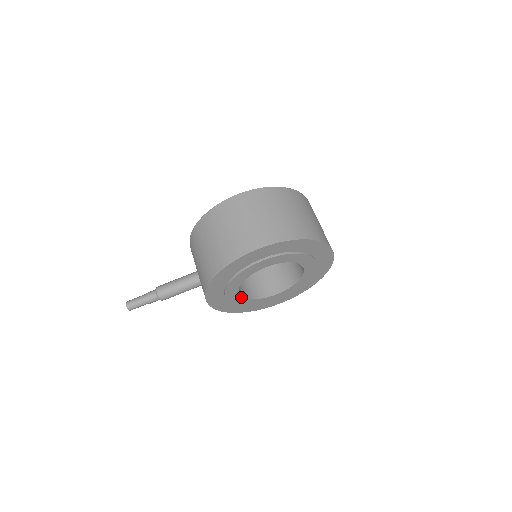
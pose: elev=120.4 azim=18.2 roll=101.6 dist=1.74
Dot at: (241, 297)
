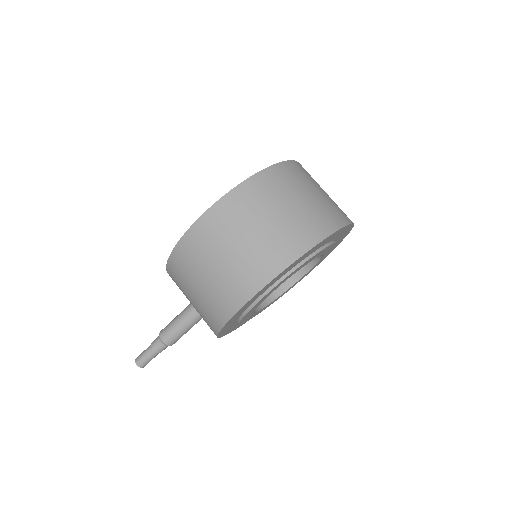
Dot at: (259, 310)
